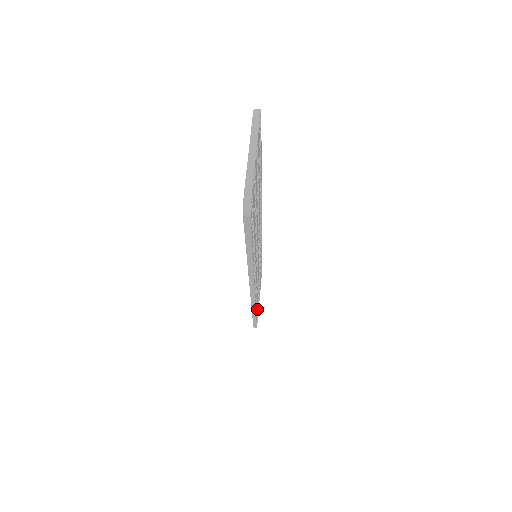
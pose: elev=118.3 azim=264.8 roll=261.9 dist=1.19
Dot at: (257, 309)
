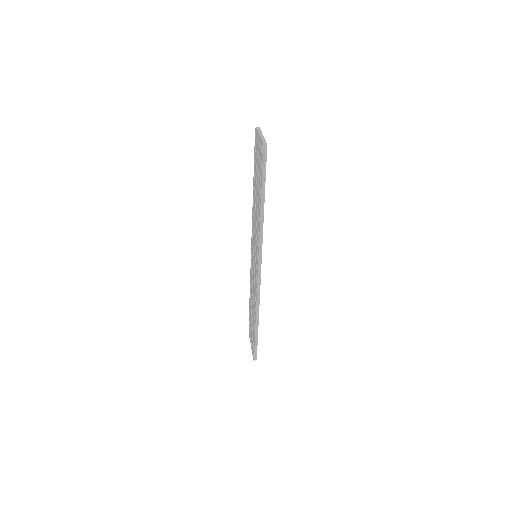
Dot at: occluded
